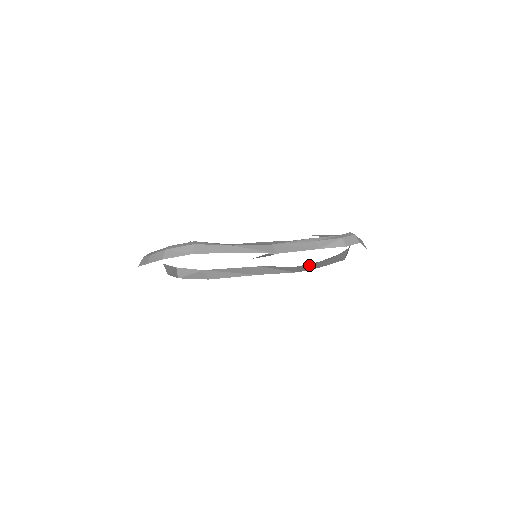
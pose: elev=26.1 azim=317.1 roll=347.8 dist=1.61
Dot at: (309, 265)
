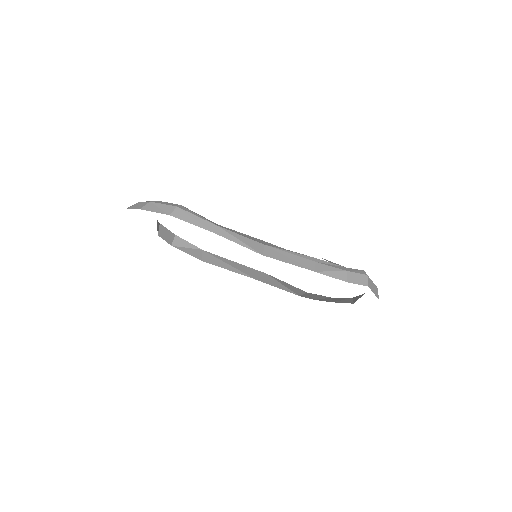
Dot at: (321, 296)
